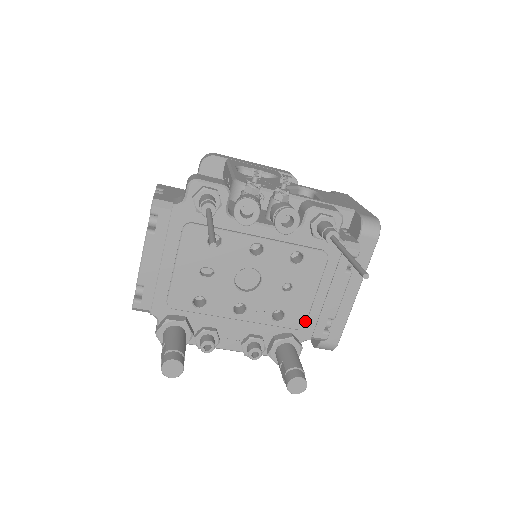
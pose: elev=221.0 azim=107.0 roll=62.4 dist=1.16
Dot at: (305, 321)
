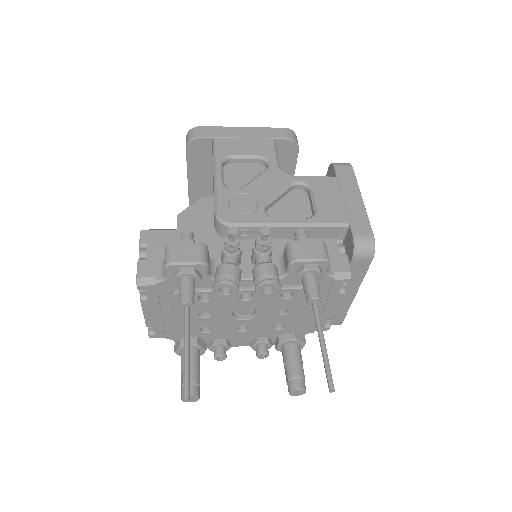
Dot at: (305, 326)
